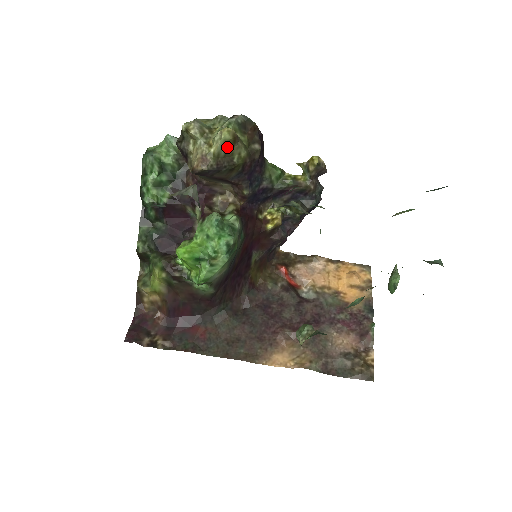
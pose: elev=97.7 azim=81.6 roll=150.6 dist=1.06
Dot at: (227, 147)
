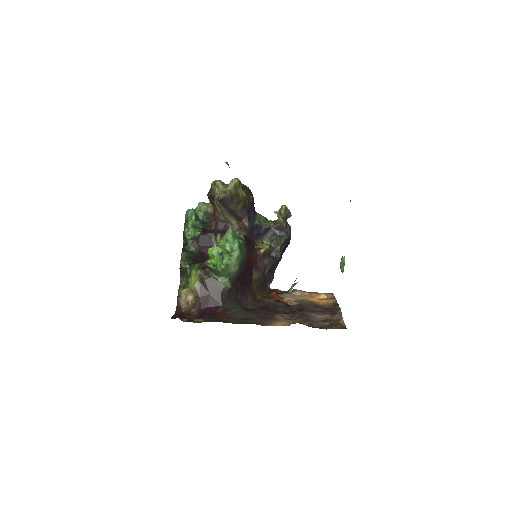
Dot at: (236, 188)
